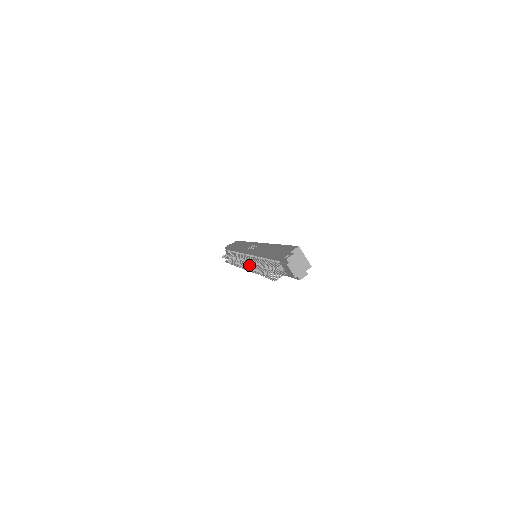
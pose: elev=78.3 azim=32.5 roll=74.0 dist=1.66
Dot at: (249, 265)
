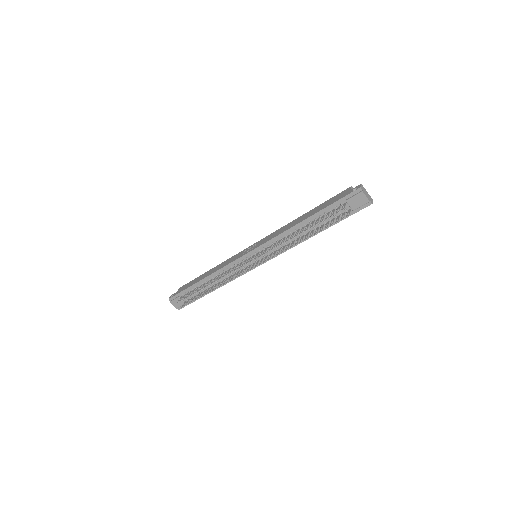
Dot at: (281, 243)
